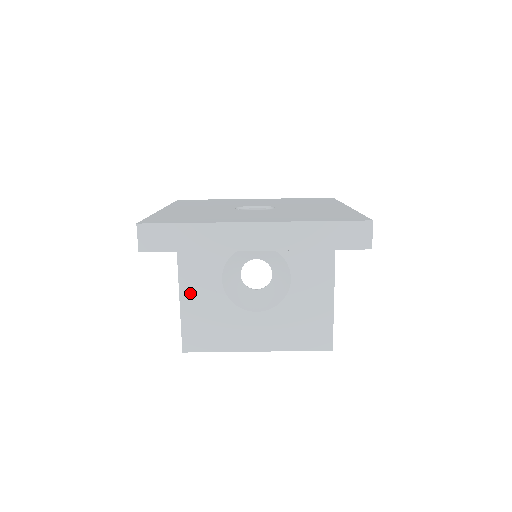
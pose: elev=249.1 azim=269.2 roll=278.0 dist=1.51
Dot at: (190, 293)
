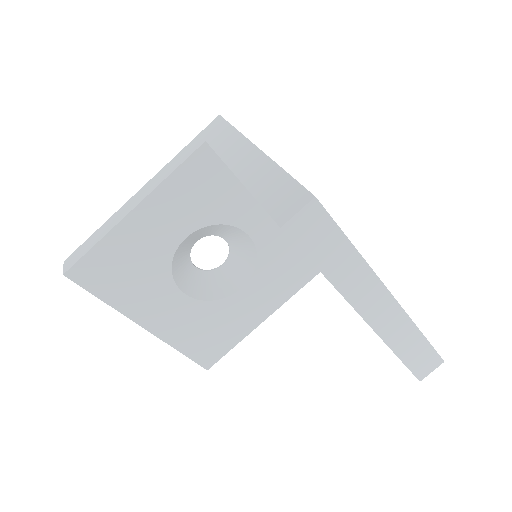
Dot at: (140, 223)
